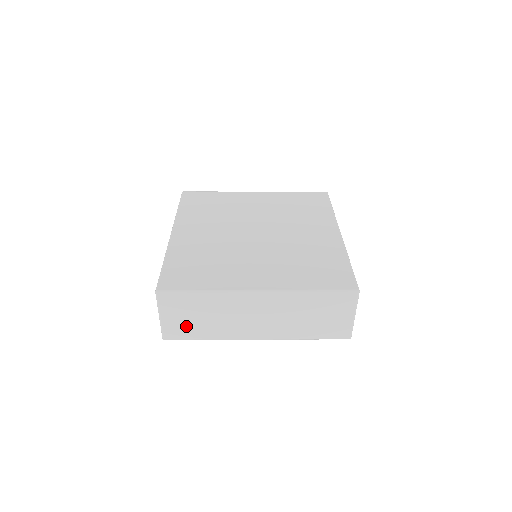
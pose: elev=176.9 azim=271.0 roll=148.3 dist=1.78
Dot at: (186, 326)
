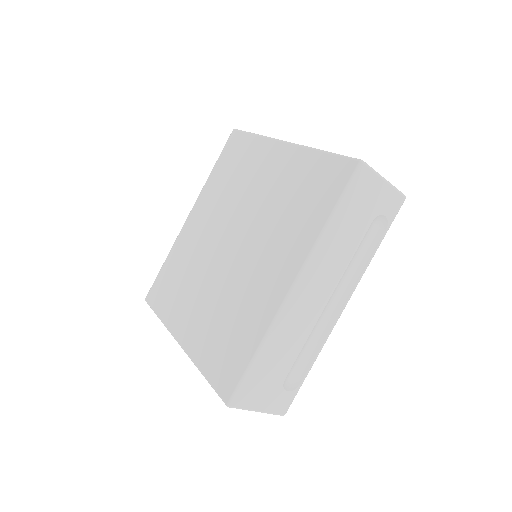
Dot at: occluded
